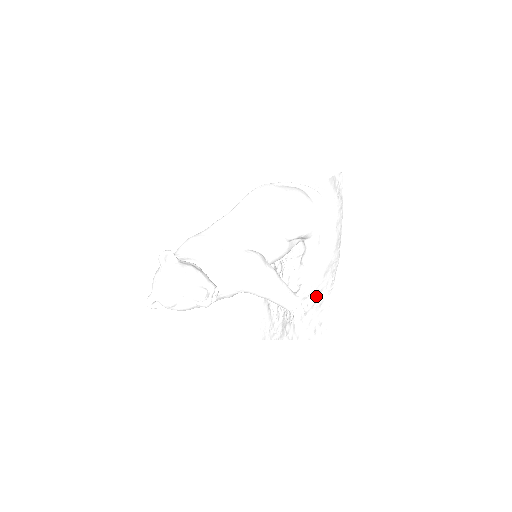
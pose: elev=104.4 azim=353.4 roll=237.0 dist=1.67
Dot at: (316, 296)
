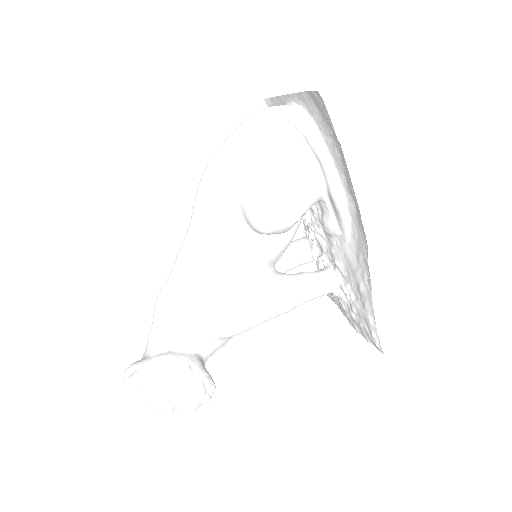
Dot at: (356, 287)
